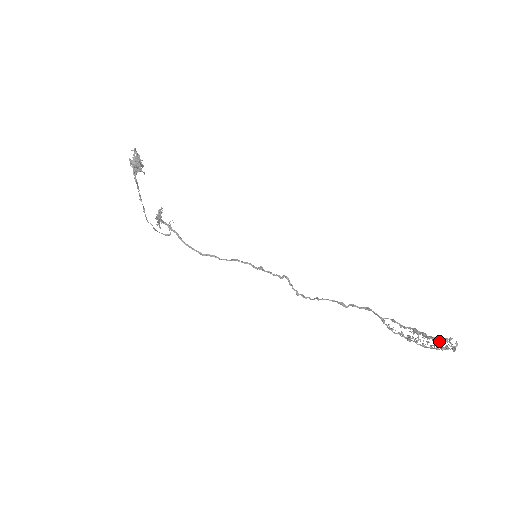
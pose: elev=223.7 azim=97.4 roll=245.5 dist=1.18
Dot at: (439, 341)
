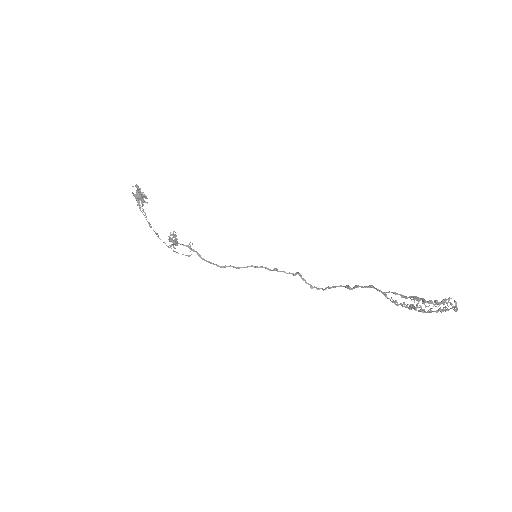
Dot at: (436, 303)
